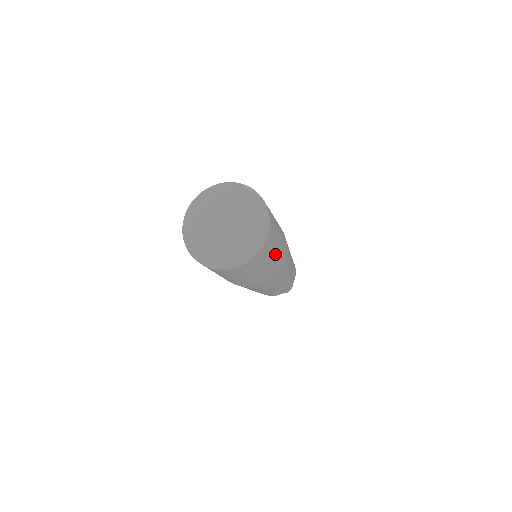
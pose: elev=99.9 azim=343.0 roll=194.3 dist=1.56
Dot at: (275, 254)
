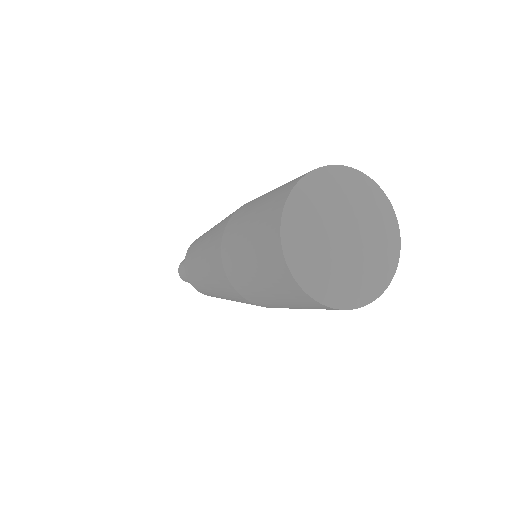
Dot at: occluded
